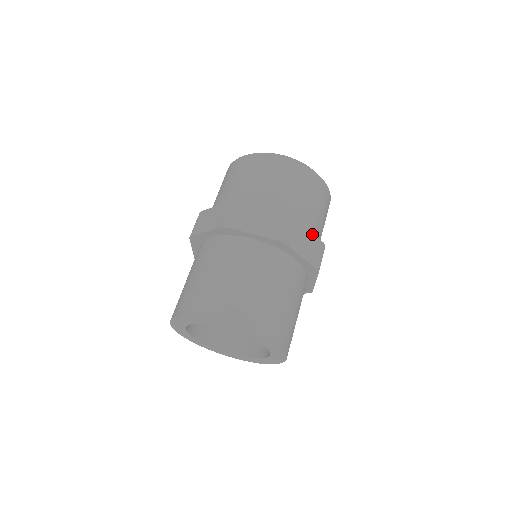
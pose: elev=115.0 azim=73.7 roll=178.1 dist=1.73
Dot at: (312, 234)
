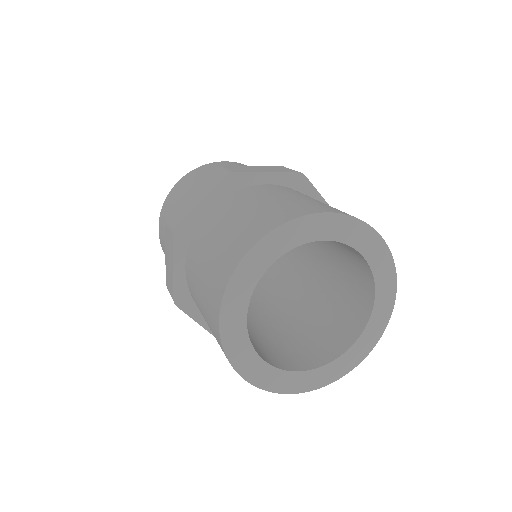
Dot at: occluded
